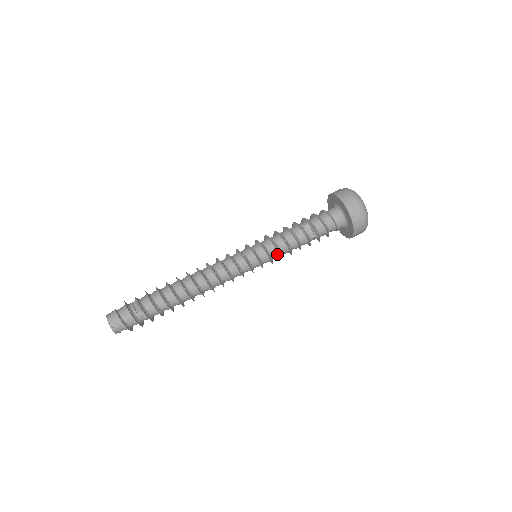
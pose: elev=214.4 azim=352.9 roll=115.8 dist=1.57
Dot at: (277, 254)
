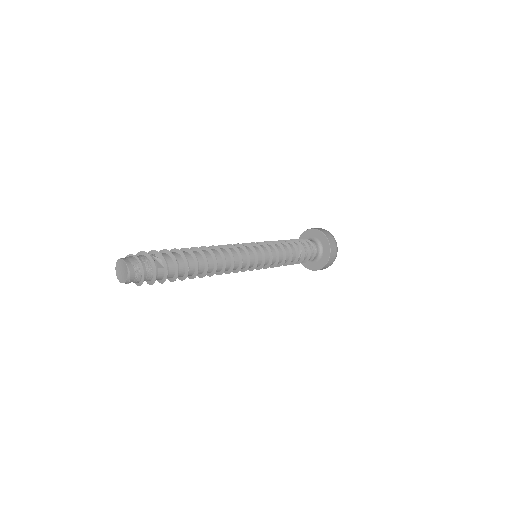
Dot at: (274, 261)
